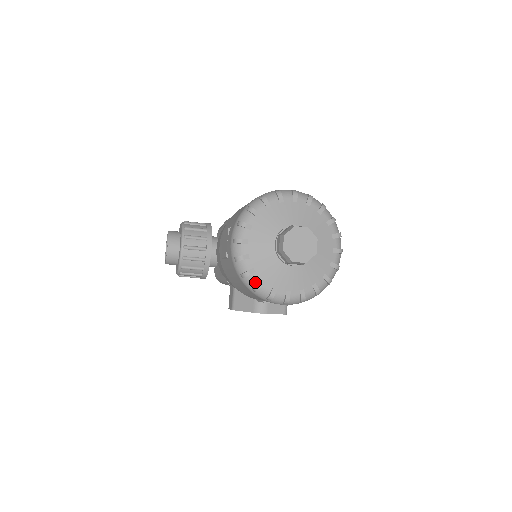
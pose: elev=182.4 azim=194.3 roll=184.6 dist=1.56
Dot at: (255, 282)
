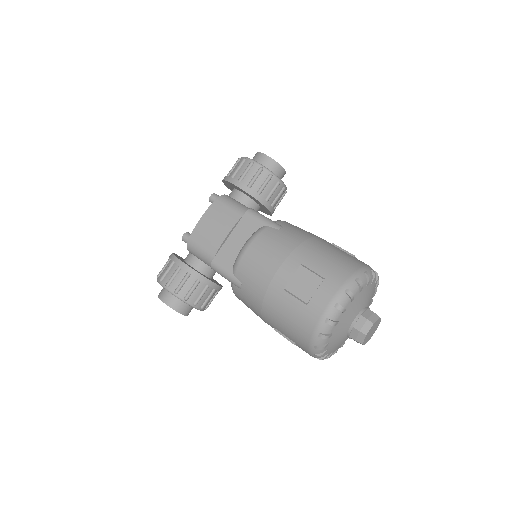
Dot at: (339, 347)
